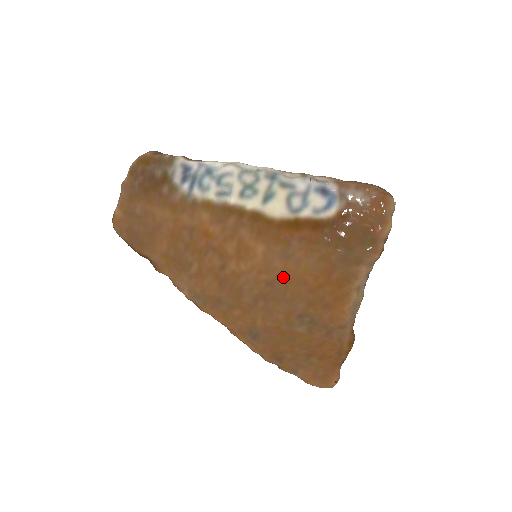
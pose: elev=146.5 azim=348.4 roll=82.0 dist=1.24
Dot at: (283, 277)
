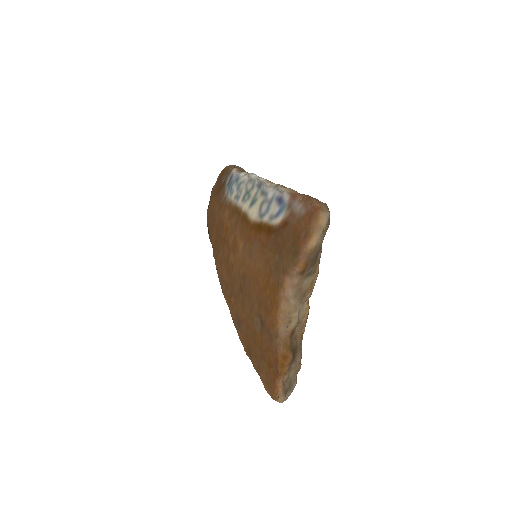
Dot at: (248, 273)
